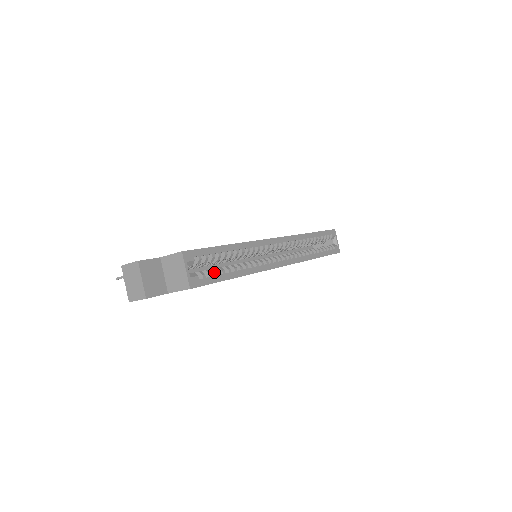
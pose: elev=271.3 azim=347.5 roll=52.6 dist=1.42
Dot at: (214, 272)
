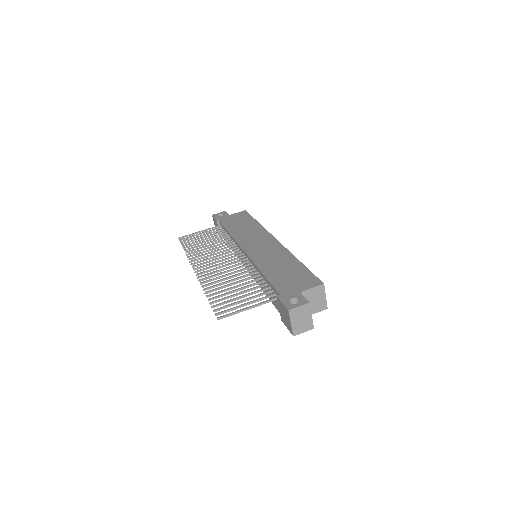
Dot at: occluded
